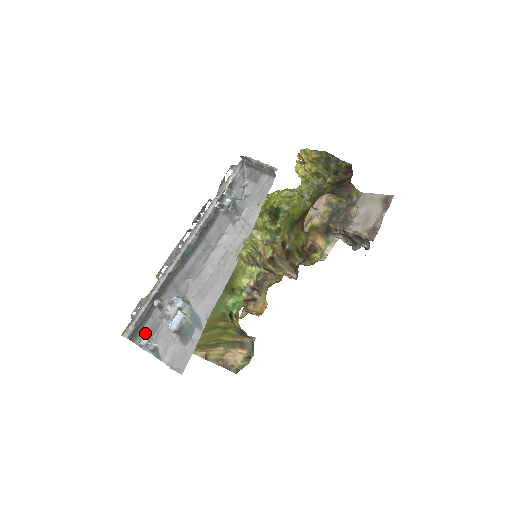
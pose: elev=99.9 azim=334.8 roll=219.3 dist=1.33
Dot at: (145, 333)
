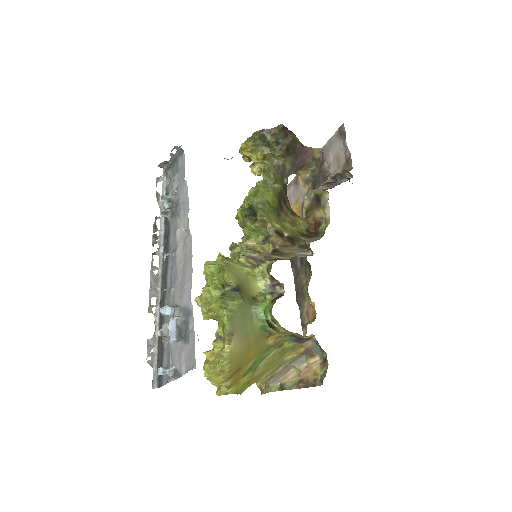
Dot at: occluded
